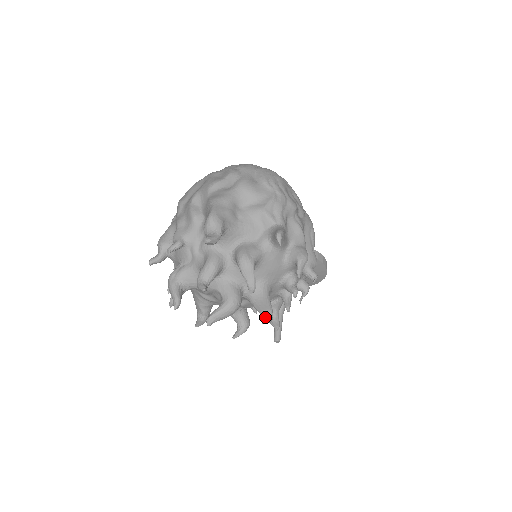
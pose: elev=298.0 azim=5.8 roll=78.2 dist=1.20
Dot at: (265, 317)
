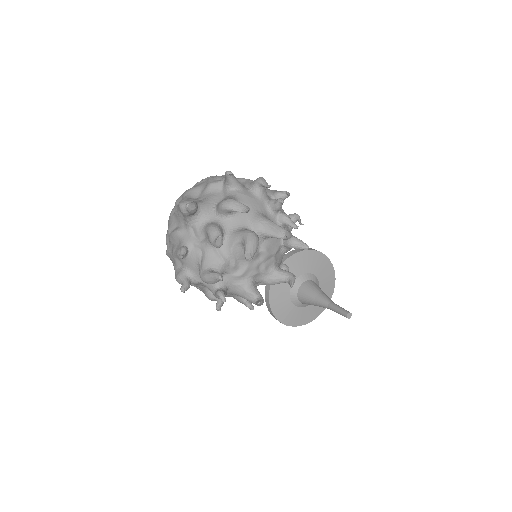
Dot at: (284, 235)
